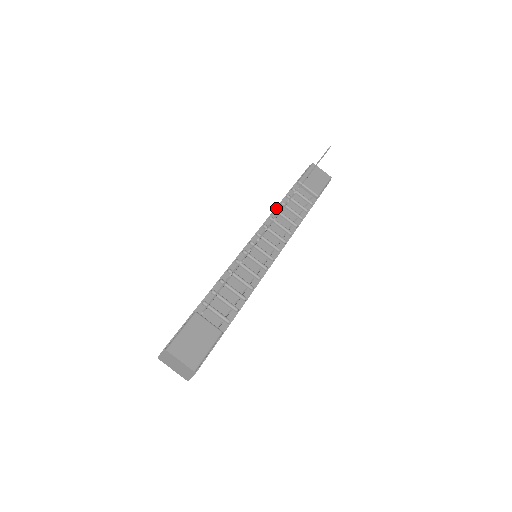
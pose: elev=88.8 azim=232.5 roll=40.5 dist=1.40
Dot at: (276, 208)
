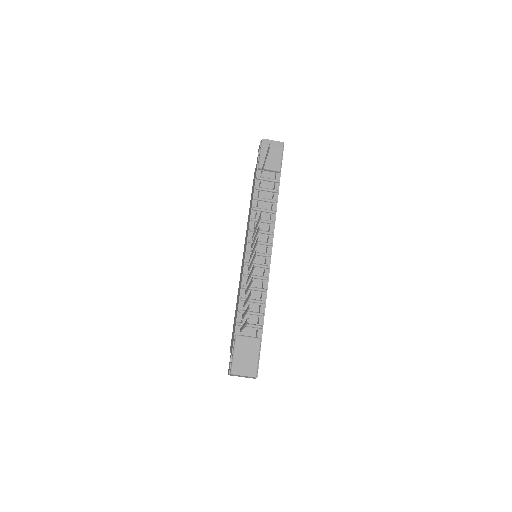
Dot at: (252, 206)
